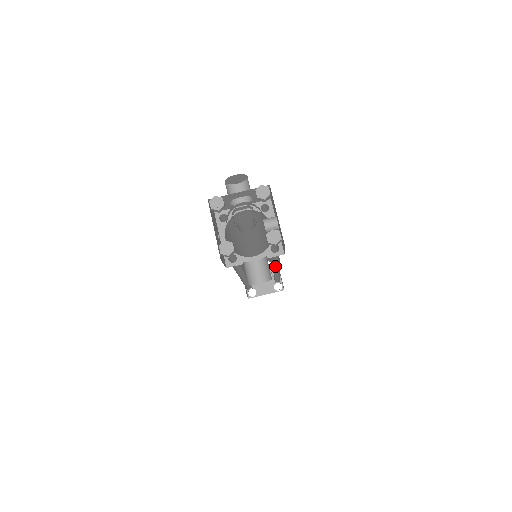
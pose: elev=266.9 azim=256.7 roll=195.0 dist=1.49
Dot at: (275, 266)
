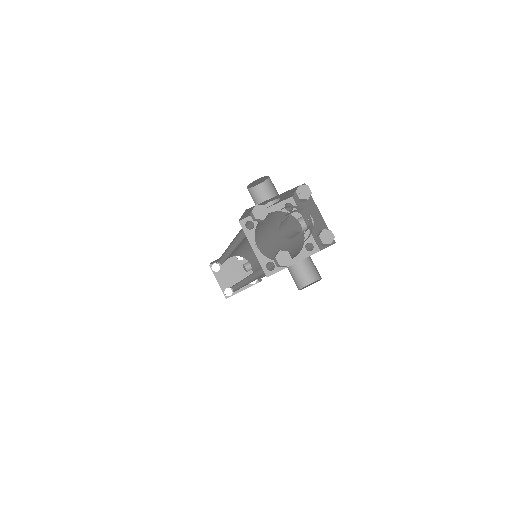
Dot at: occluded
